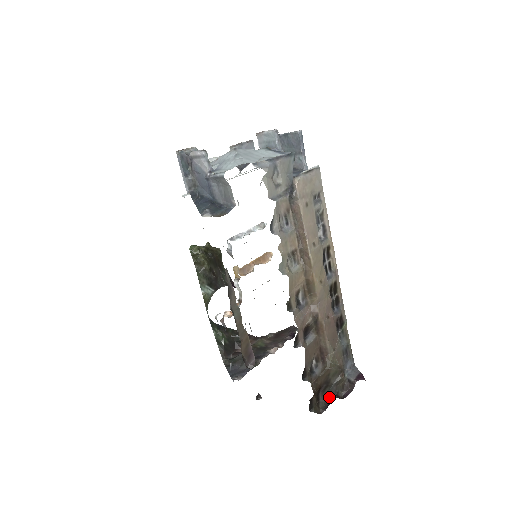
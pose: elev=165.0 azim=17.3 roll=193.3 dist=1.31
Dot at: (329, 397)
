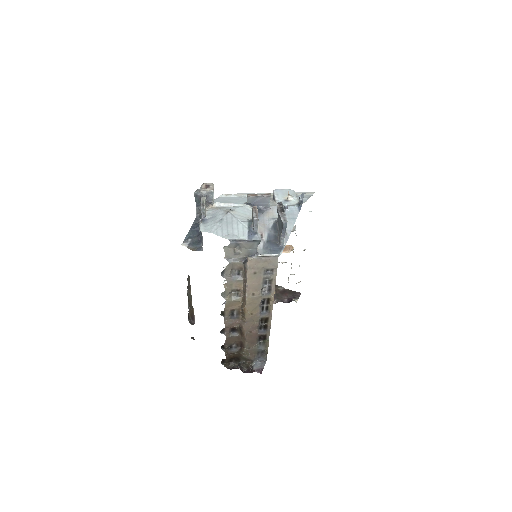
Dot at: (237, 365)
